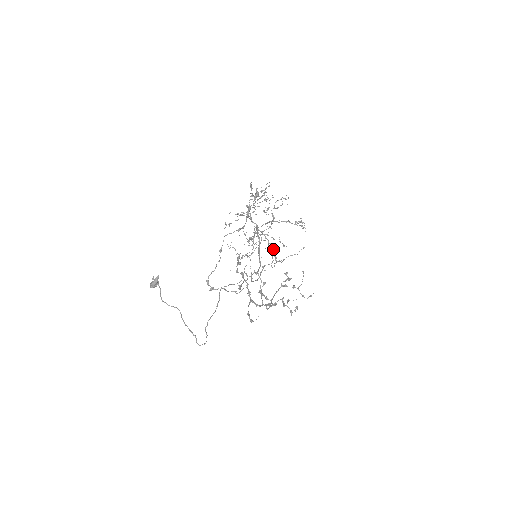
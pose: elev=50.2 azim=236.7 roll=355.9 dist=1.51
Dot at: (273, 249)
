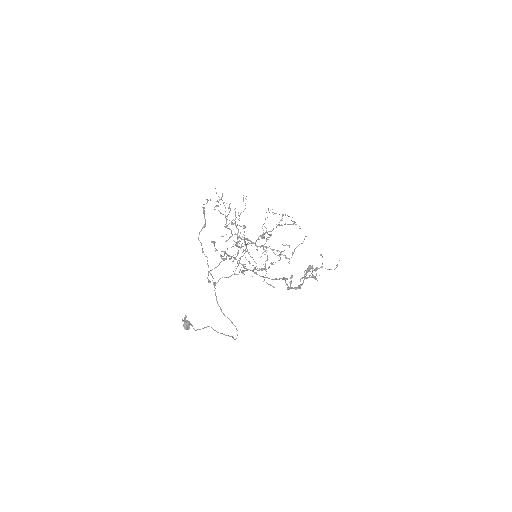
Dot at: occluded
